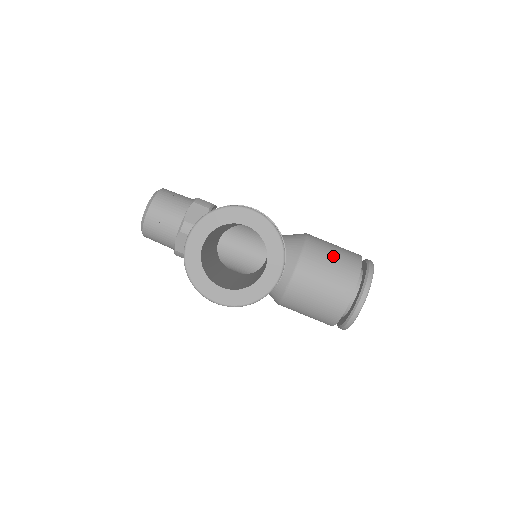
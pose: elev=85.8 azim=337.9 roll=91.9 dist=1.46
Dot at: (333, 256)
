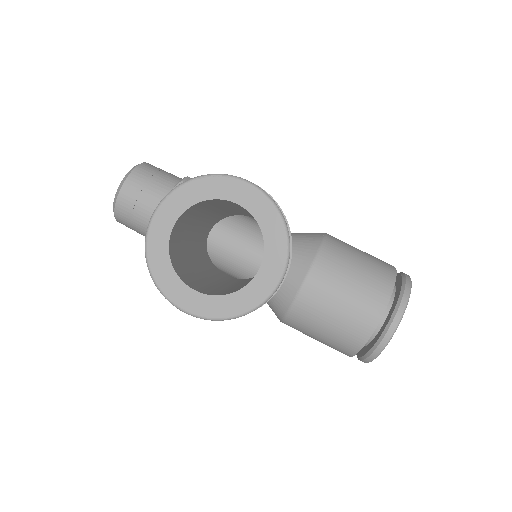
Dot at: (358, 264)
